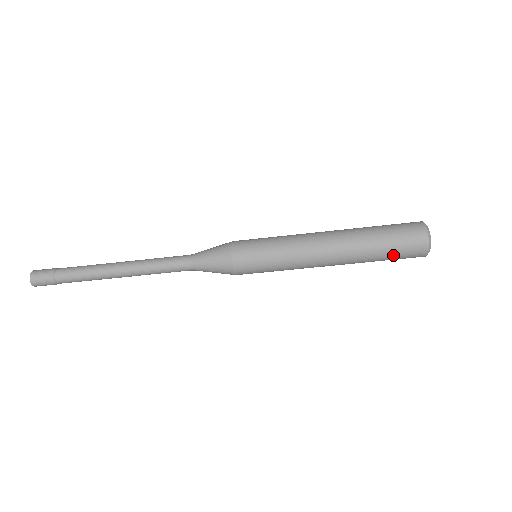
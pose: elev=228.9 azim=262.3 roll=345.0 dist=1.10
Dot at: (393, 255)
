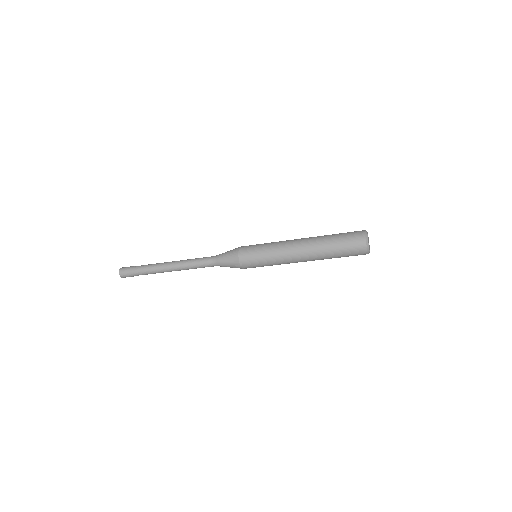
Dot at: occluded
